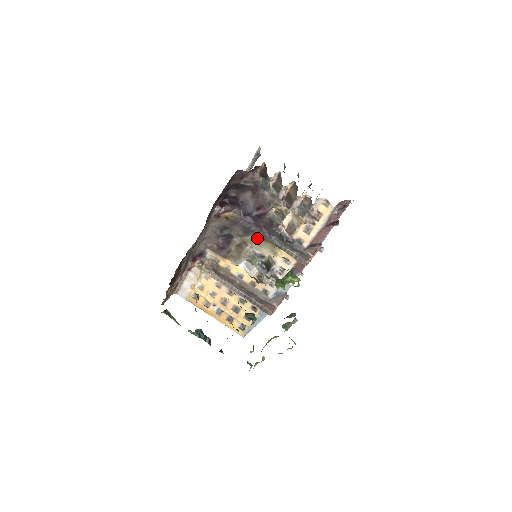
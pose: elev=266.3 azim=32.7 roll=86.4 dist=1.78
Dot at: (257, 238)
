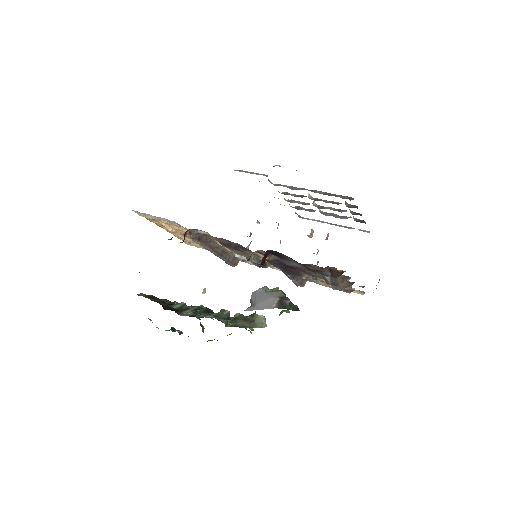
Dot at: occluded
